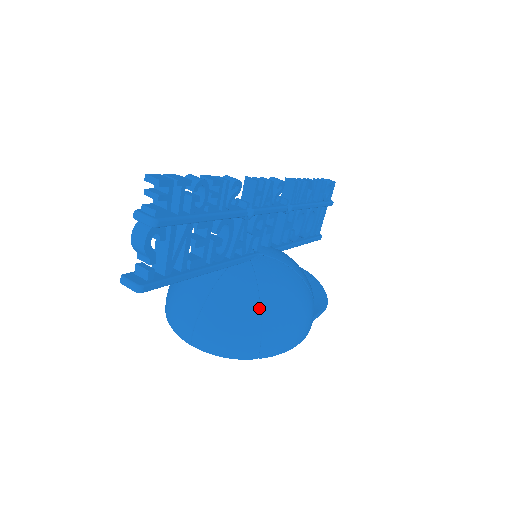
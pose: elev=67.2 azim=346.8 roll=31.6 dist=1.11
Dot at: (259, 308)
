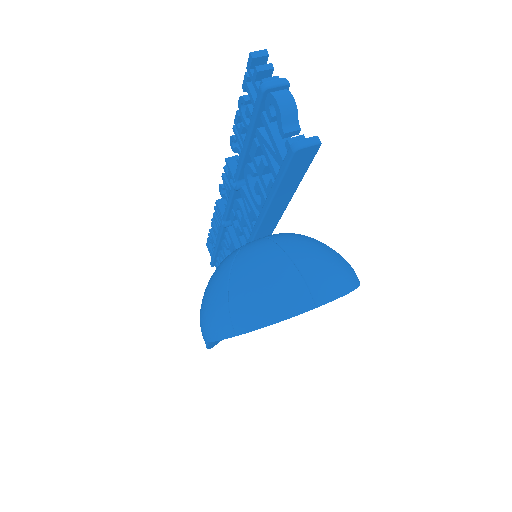
Dot at: (322, 244)
